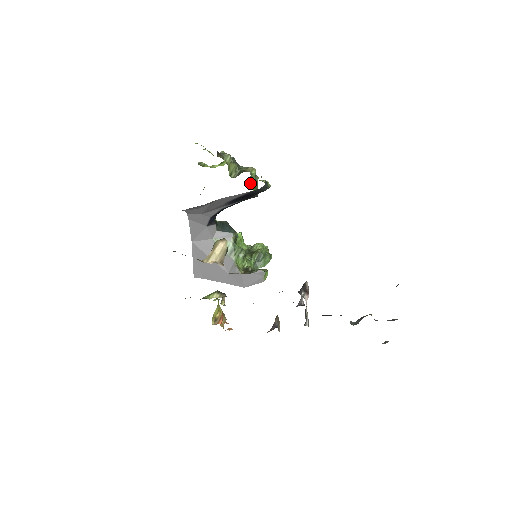
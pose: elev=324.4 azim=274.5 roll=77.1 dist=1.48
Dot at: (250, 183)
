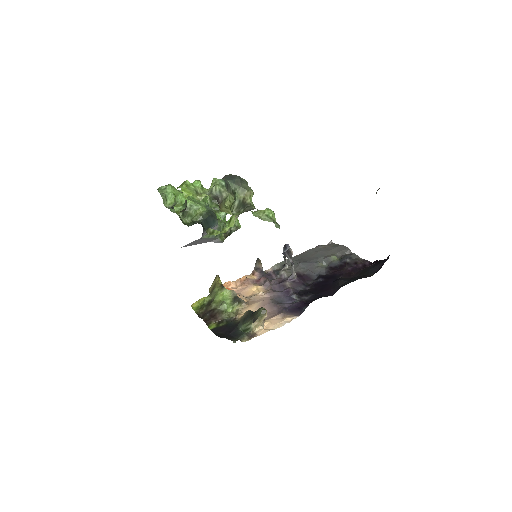
Dot at: occluded
